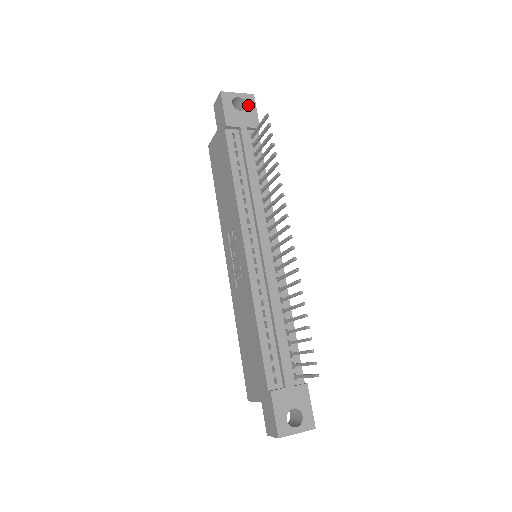
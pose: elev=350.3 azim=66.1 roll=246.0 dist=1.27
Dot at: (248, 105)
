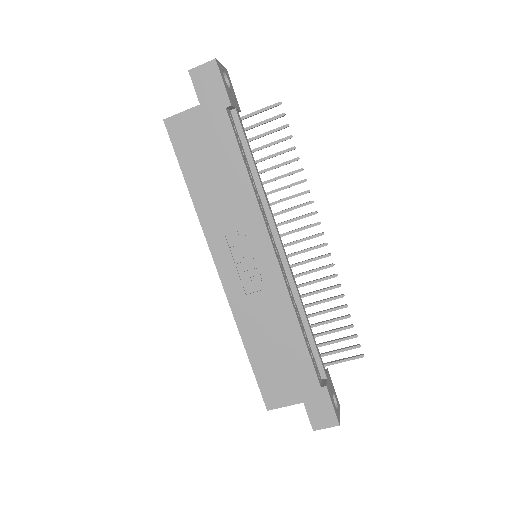
Dot at: (229, 82)
